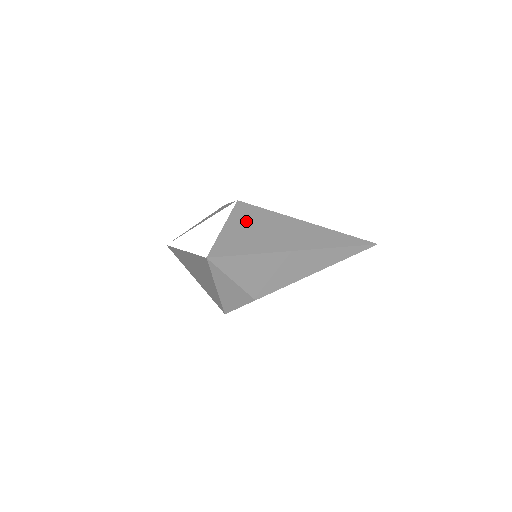
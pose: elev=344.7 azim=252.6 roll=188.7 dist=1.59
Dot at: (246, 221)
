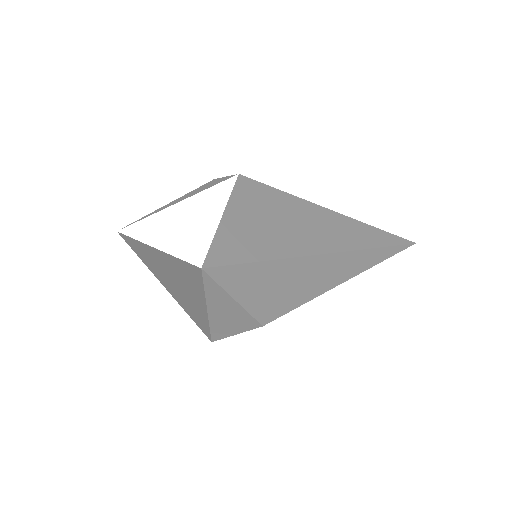
Dot at: (254, 207)
